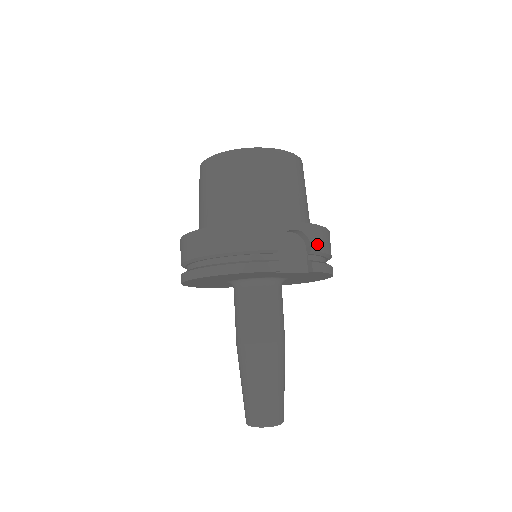
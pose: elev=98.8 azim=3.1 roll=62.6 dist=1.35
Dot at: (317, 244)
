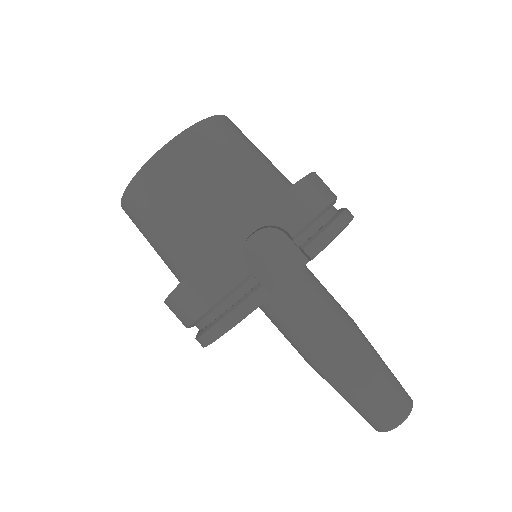
Dot at: (295, 220)
